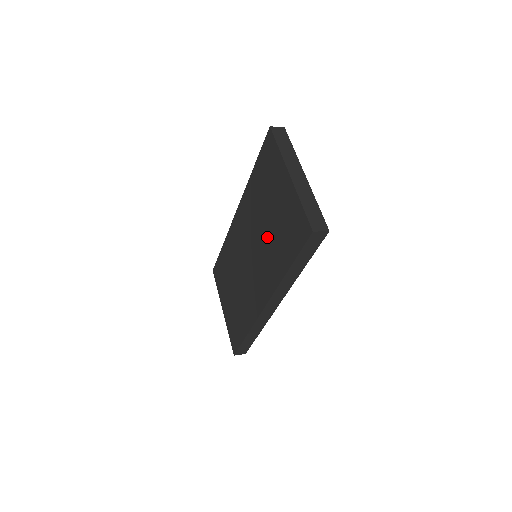
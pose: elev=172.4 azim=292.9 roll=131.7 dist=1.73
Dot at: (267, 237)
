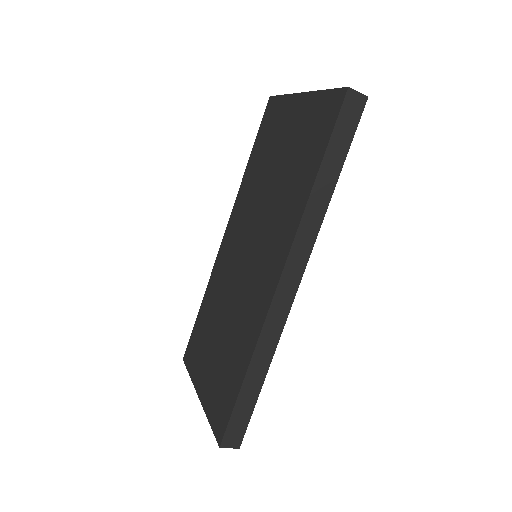
Dot at: (275, 192)
